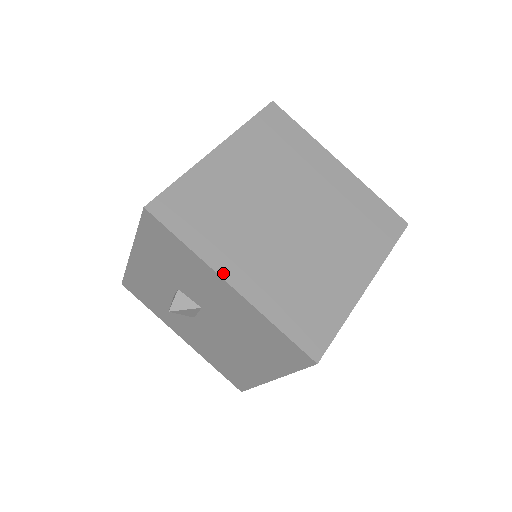
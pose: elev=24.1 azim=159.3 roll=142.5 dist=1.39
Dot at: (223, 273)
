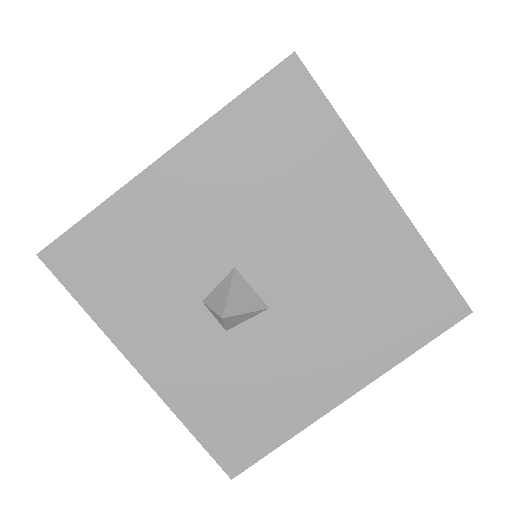
Dot at: (147, 169)
